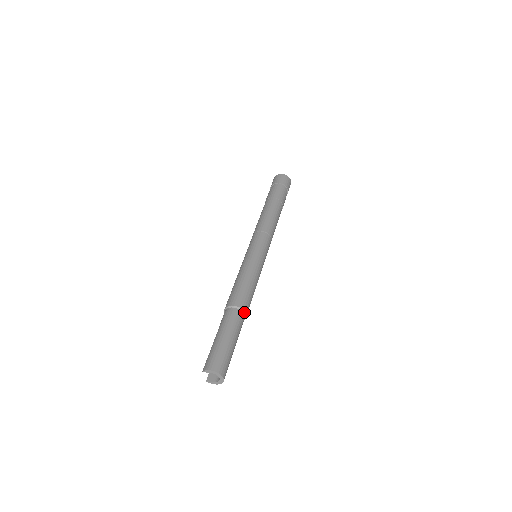
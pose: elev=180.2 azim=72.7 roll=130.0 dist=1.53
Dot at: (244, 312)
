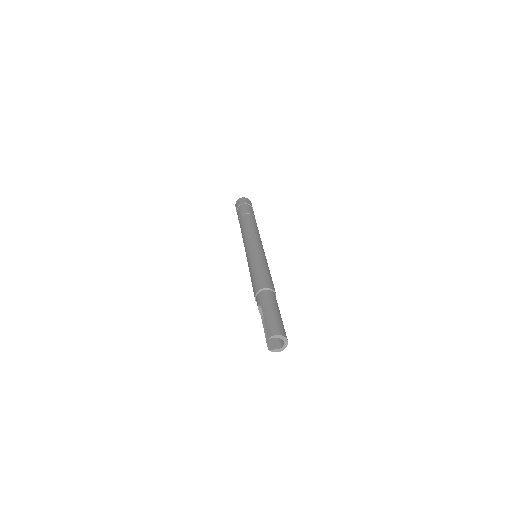
Dot at: (275, 294)
